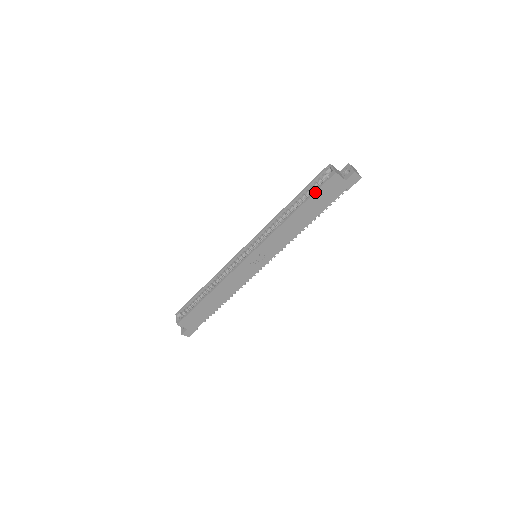
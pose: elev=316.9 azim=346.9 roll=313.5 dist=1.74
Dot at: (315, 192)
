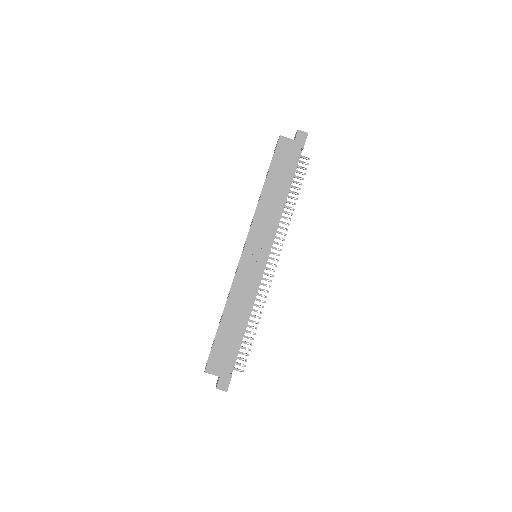
Dot at: (272, 160)
